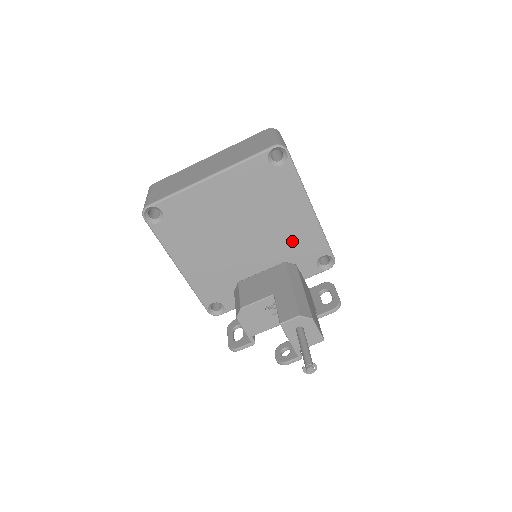
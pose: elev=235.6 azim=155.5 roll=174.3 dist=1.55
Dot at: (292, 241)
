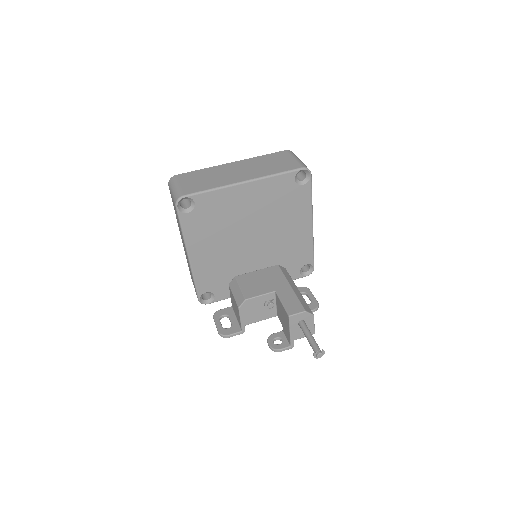
Dot at: (289, 248)
